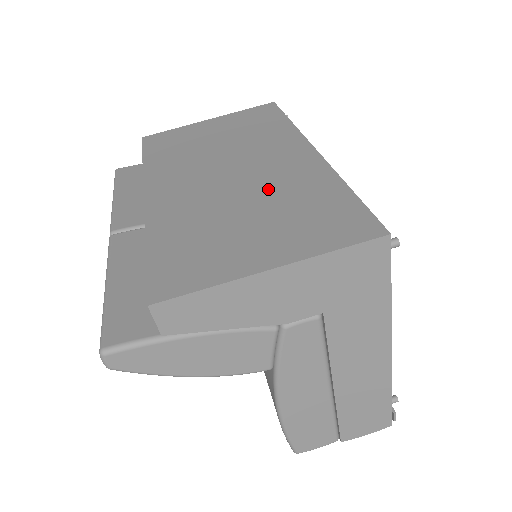
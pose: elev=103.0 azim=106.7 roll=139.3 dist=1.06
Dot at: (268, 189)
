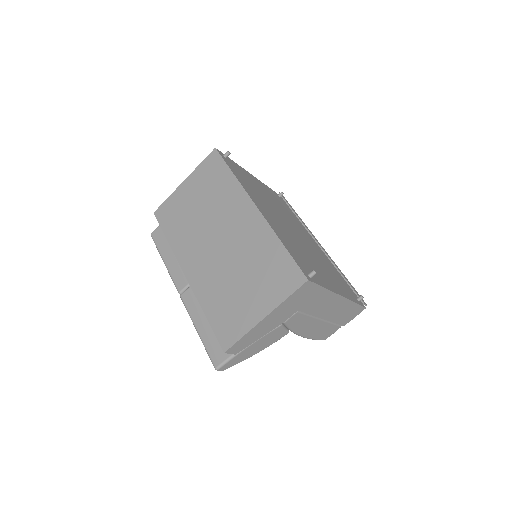
Dot at: (244, 255)
